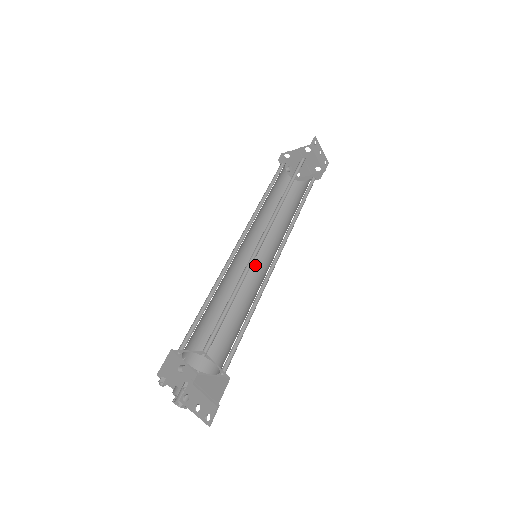
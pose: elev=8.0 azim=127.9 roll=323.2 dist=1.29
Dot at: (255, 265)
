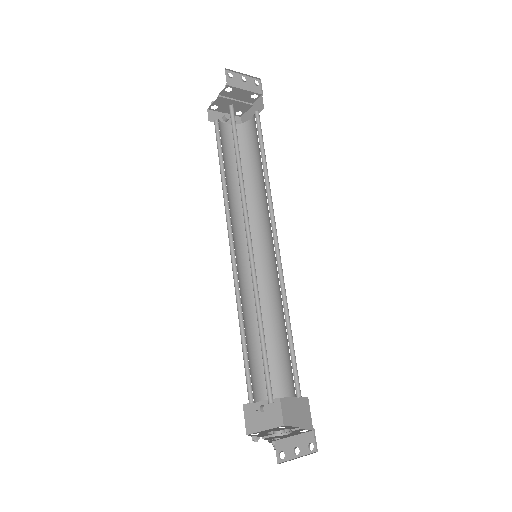
Dot at: (262, 257)
